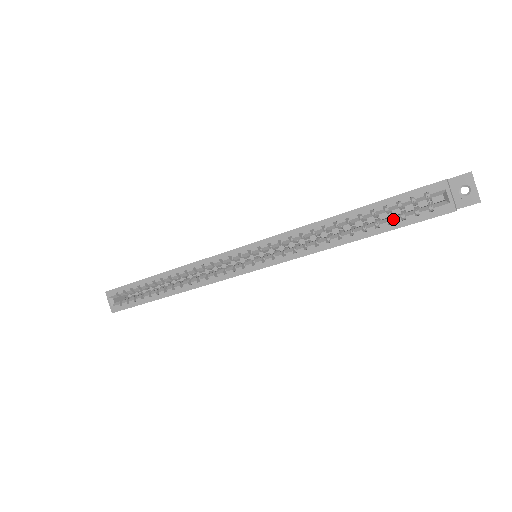
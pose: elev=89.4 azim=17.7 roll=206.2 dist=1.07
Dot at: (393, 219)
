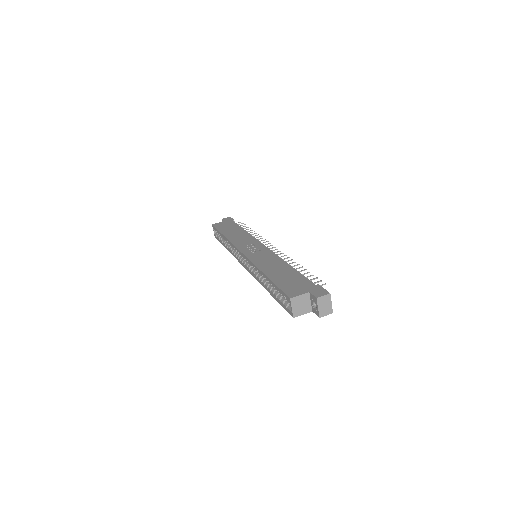
Dot at: (278, 297)
